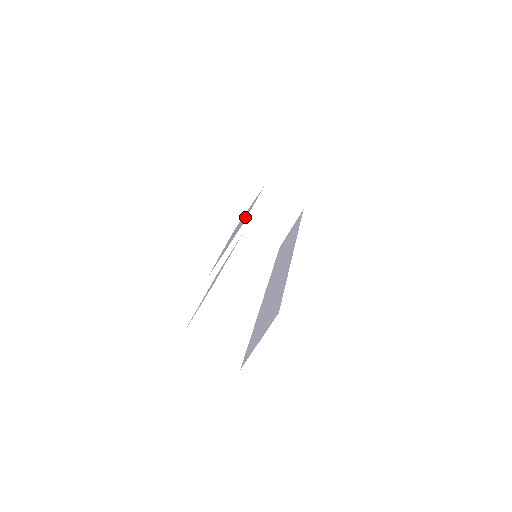
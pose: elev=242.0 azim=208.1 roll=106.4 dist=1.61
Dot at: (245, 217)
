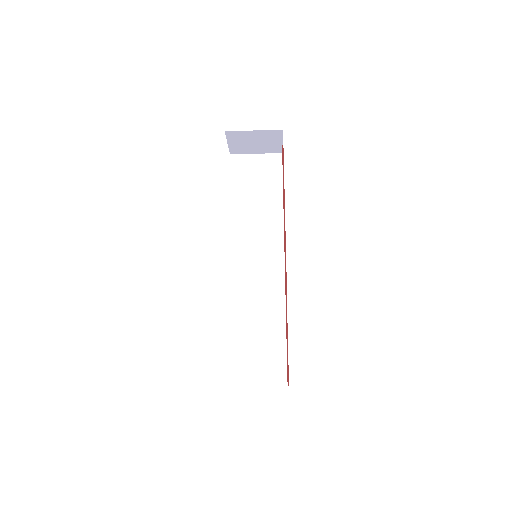
Dot at: occluded
